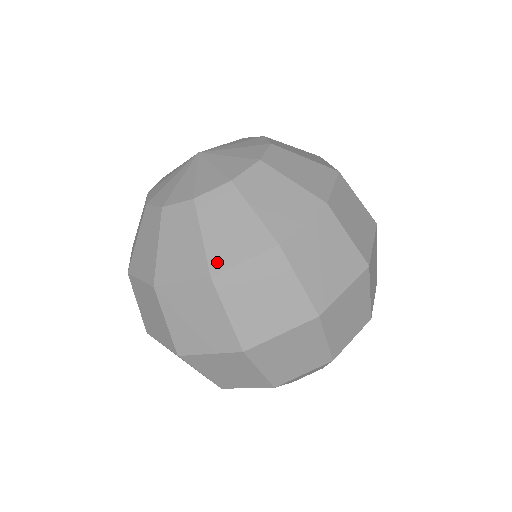
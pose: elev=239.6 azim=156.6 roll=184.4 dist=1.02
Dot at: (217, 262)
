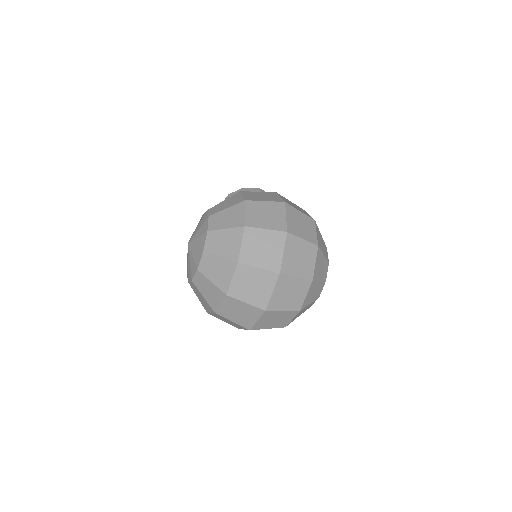
Dot at: (224, 287)
